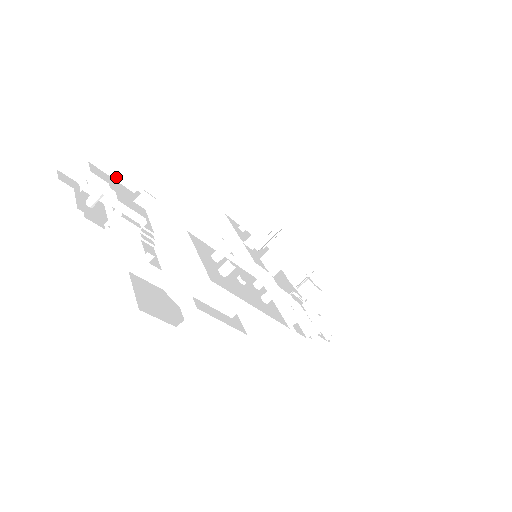
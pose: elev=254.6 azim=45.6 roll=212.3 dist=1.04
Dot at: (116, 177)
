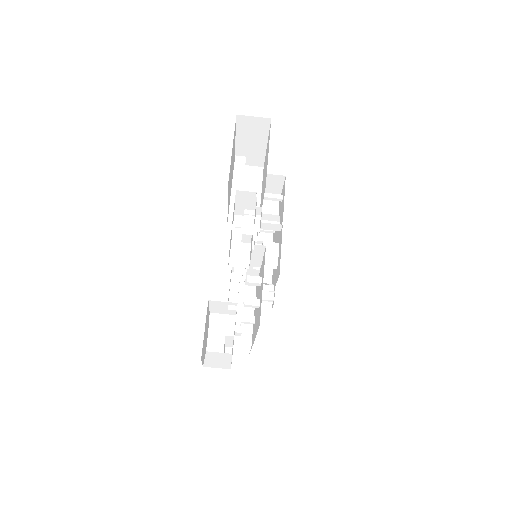
Dot at: (239, 138)
